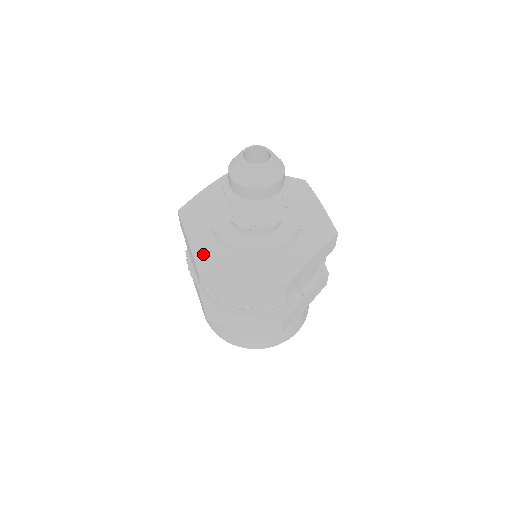
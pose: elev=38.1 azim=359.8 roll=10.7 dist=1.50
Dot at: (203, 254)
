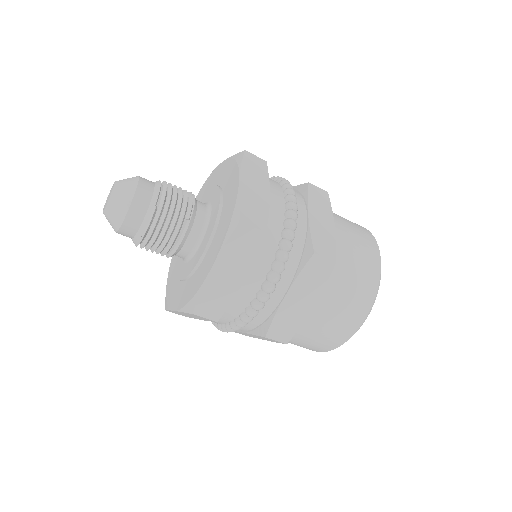
Dot at: (168, 290)
